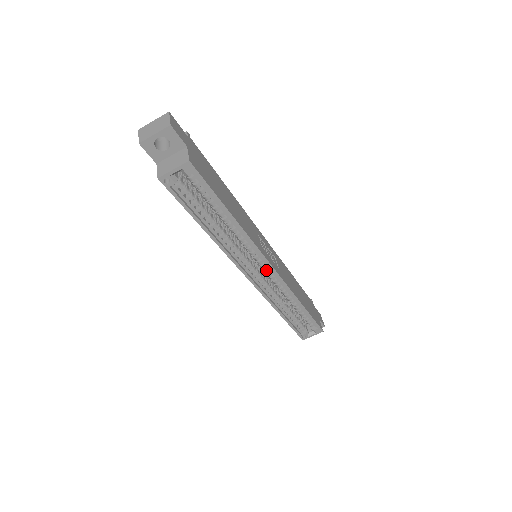
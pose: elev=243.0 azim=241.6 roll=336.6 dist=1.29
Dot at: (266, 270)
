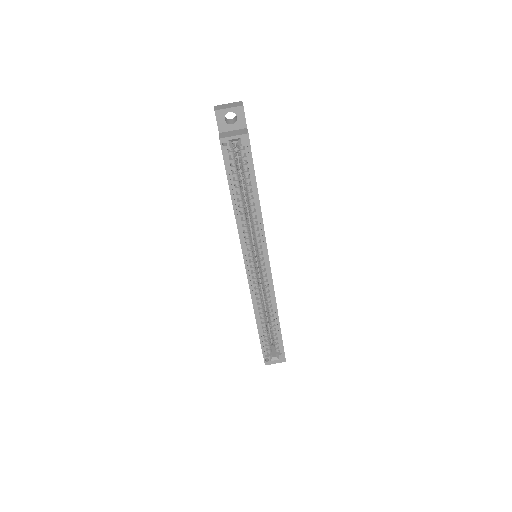
Dot at: (263, 267)
